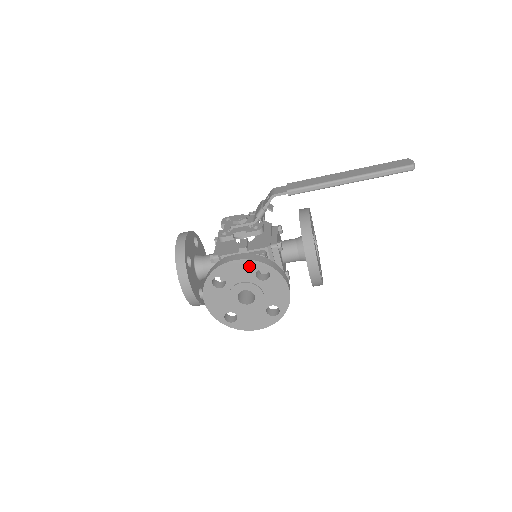
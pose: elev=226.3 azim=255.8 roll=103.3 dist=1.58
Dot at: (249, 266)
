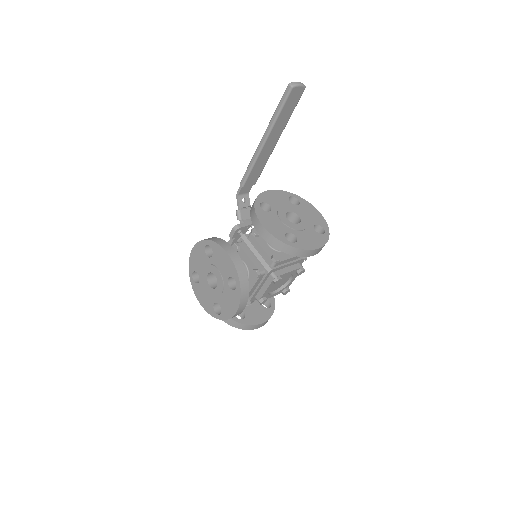
Dot at: (199, 249)
